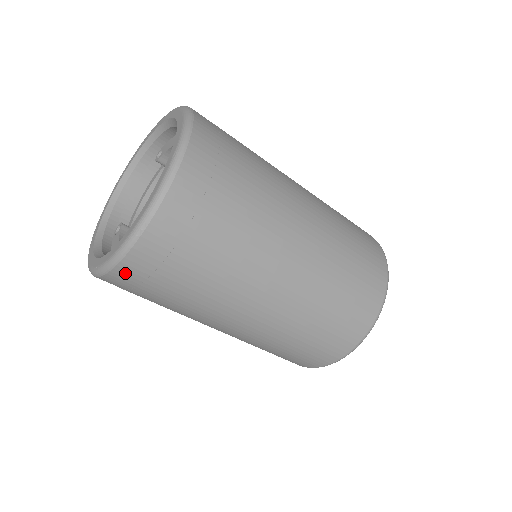
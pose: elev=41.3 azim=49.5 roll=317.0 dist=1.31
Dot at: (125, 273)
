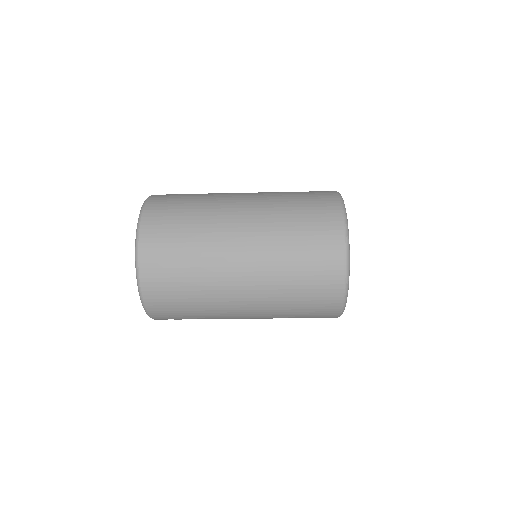
Dot at: (163, 319)
